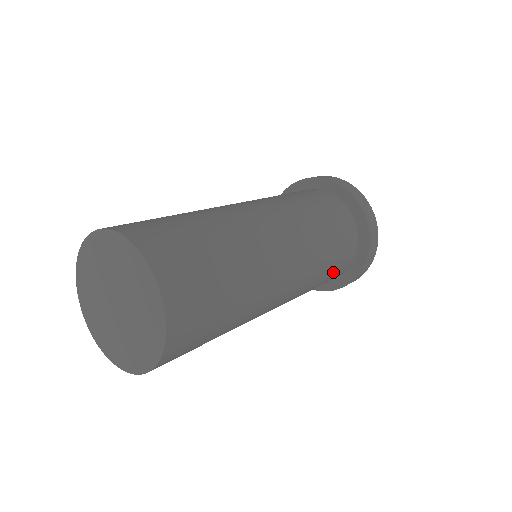
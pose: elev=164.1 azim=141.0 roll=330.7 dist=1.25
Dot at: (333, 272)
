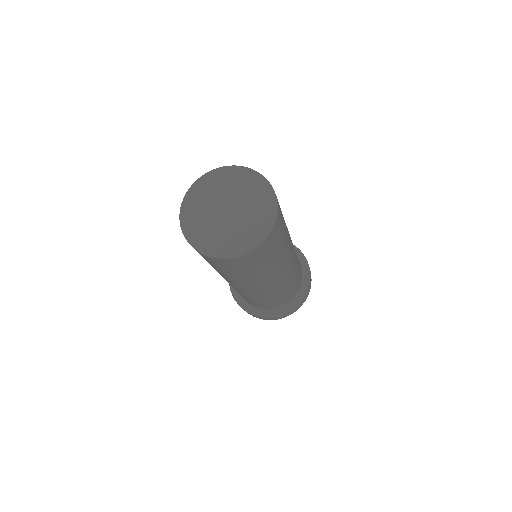
Dot at: (296, 283)
